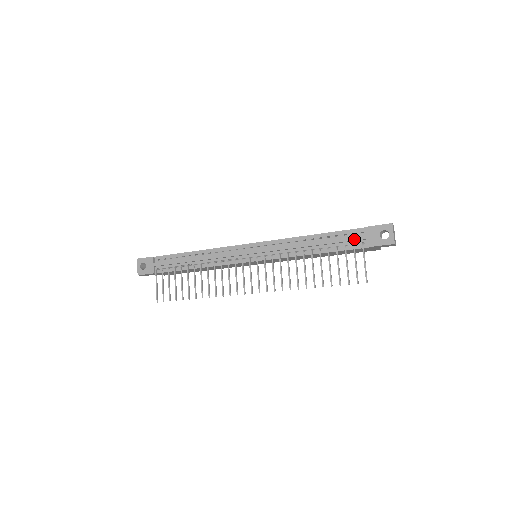
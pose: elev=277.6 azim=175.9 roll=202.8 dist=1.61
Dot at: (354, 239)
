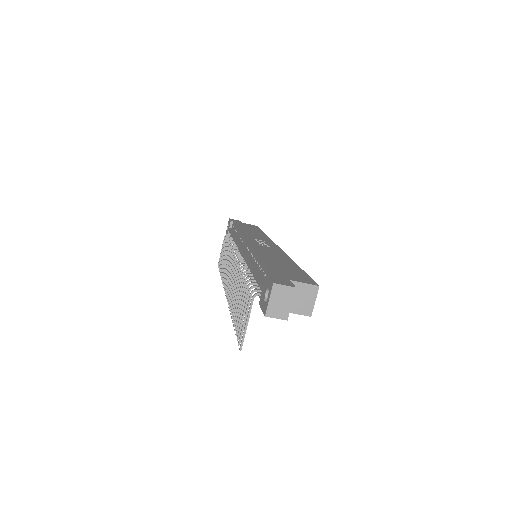
Dot at: (259, 283)
